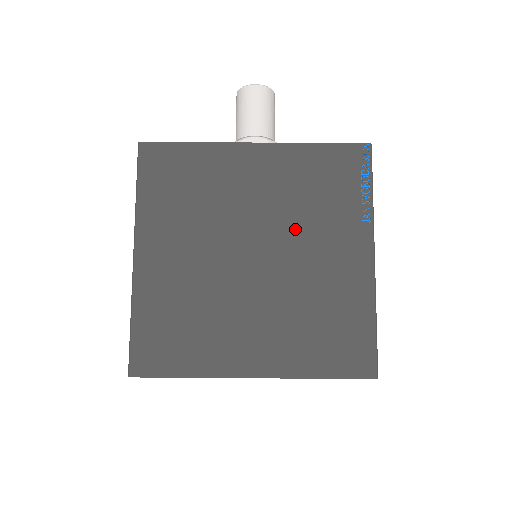
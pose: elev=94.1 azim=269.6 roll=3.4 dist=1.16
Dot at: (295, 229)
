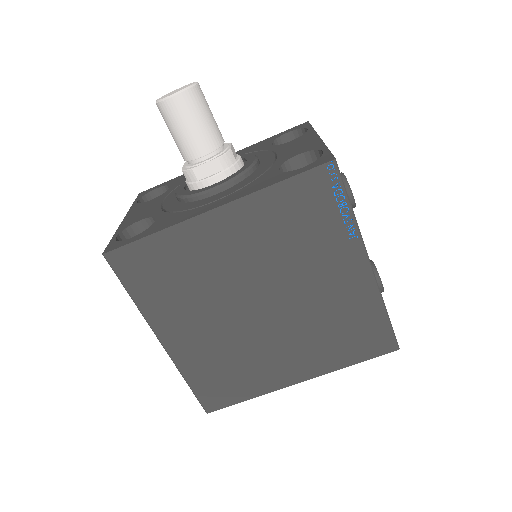
Dot at: (288, 271)
